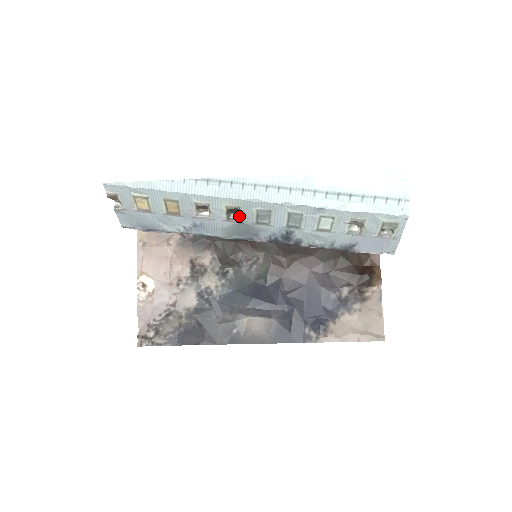
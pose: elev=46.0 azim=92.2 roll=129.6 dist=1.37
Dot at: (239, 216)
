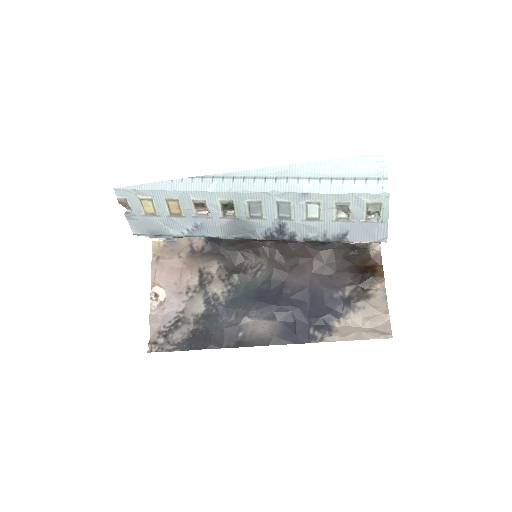
Dot at: (234, 212)
